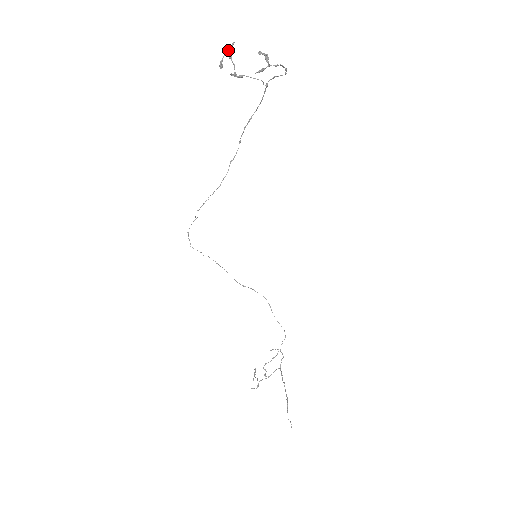
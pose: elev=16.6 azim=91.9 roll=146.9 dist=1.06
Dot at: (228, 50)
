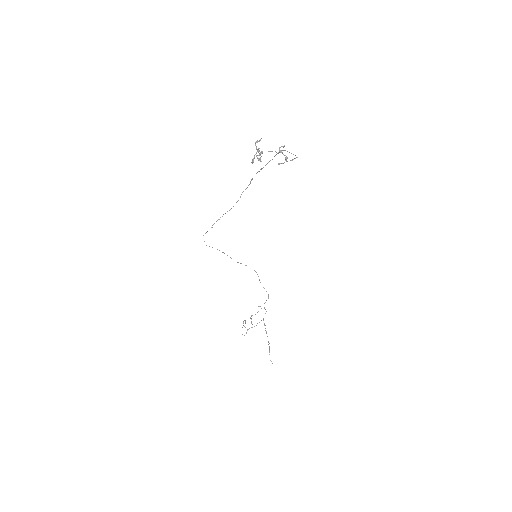
Dot at: (258, 150)
